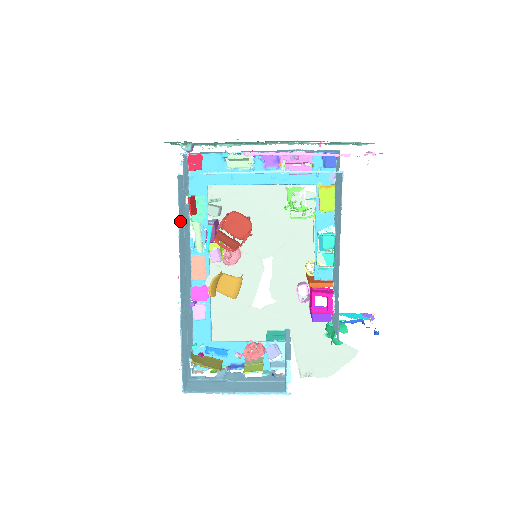
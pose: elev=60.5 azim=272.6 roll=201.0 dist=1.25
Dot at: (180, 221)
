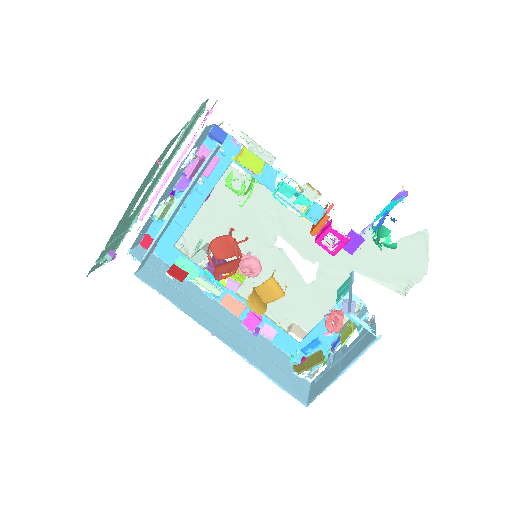
Dot at: (172, 299)
